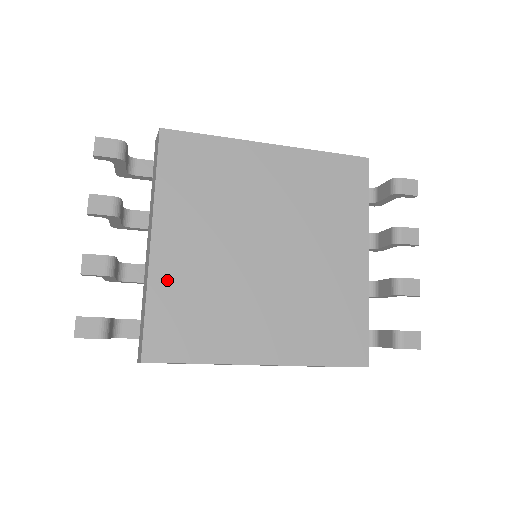
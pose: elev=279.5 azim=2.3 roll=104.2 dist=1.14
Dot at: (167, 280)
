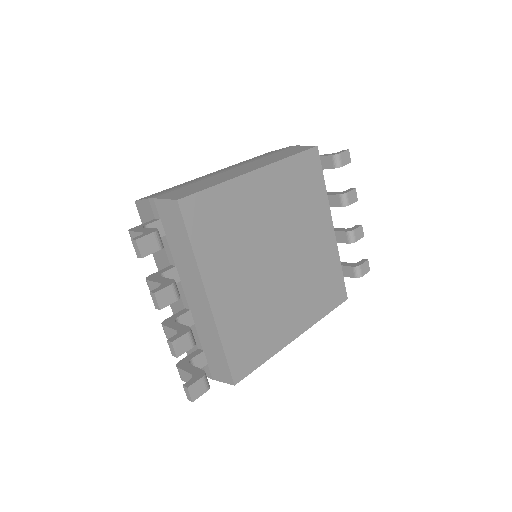
Dot at: (229, 321)
